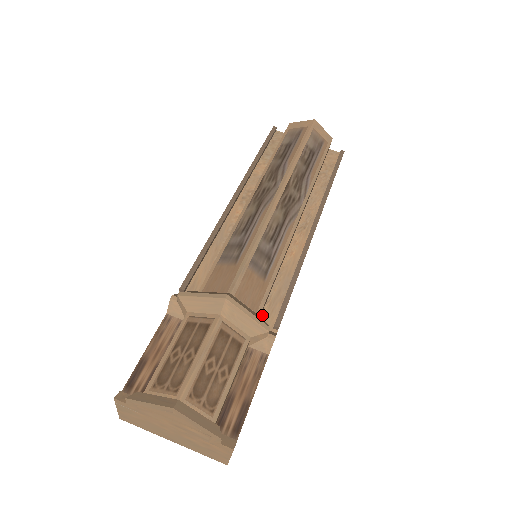
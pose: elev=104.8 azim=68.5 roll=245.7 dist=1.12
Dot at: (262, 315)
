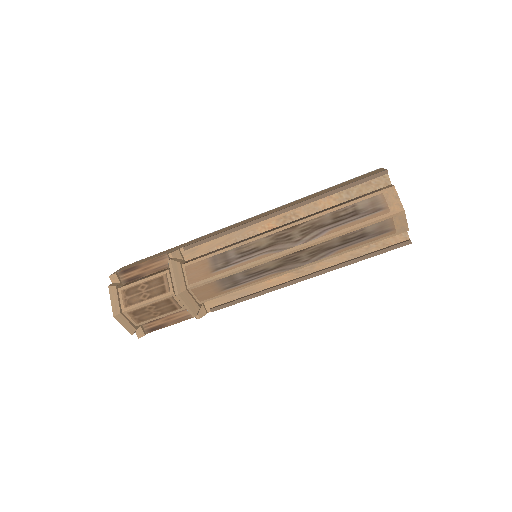
Dot at: occluded
